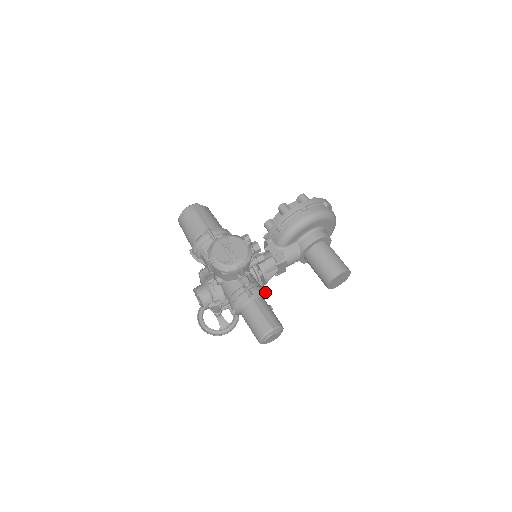
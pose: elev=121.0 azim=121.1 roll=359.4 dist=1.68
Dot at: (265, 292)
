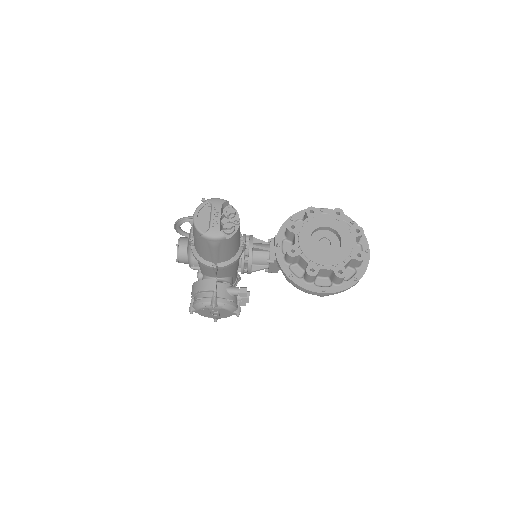
Dot at: (236, 284)
